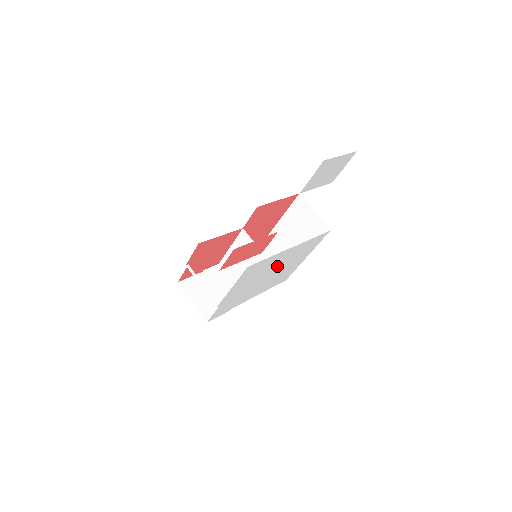
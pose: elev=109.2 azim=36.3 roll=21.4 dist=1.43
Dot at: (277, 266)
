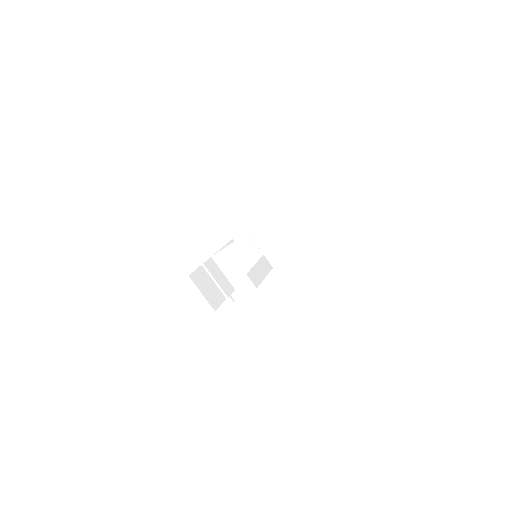
Dot at: (274, 266)
